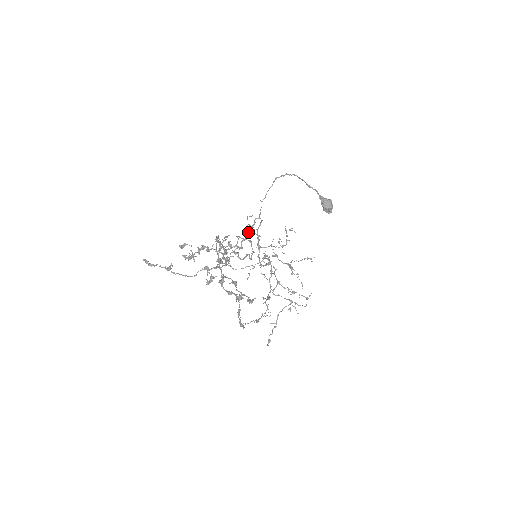
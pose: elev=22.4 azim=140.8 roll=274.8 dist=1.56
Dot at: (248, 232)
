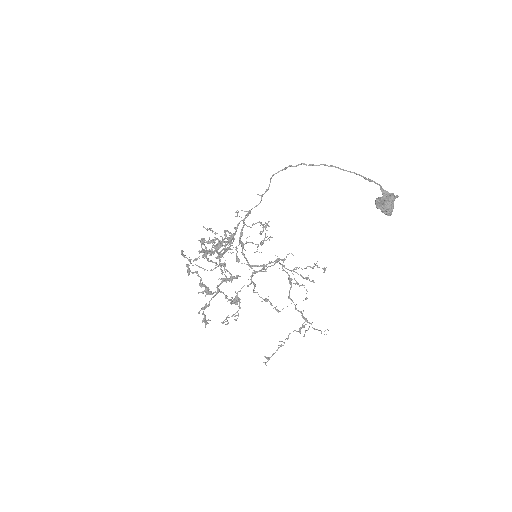
Dot at: (235, 227)
